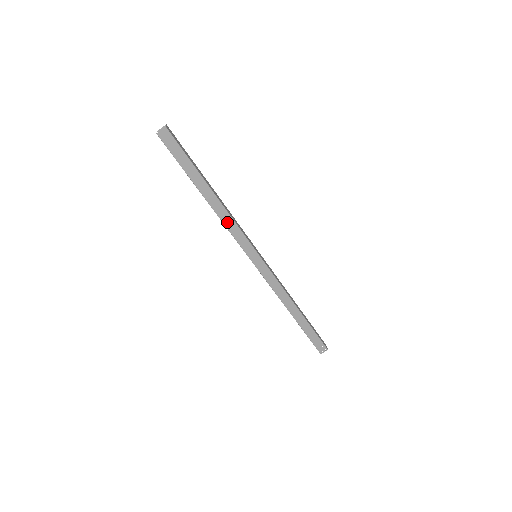
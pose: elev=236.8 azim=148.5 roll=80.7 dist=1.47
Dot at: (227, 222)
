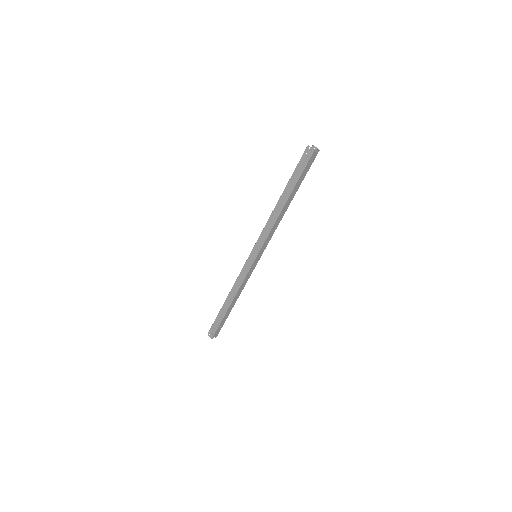
Dot at: (269, 223)
